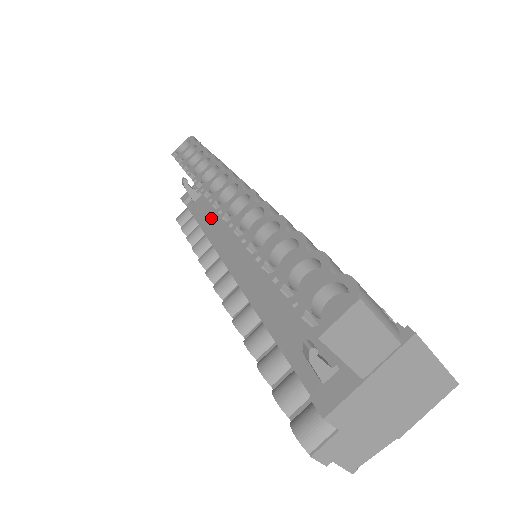
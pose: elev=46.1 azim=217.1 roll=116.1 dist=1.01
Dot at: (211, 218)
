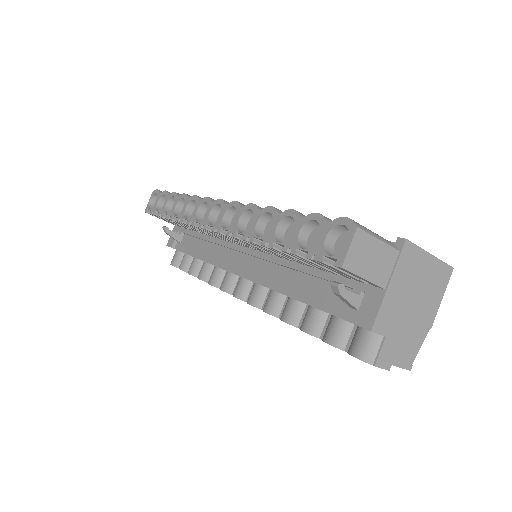
Dot at: (203, 247)
